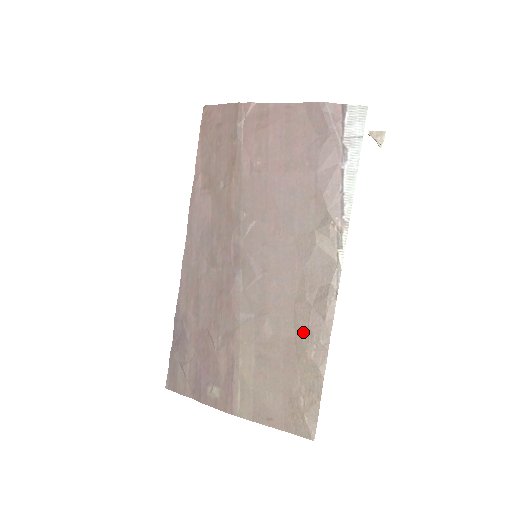
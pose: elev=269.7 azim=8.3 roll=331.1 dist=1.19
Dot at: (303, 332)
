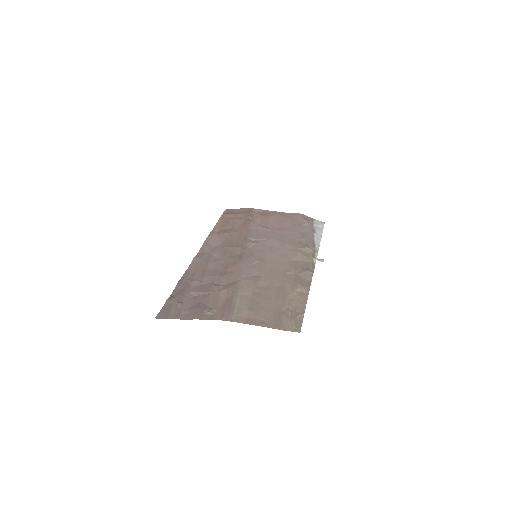
Dot at: (291, 283)
